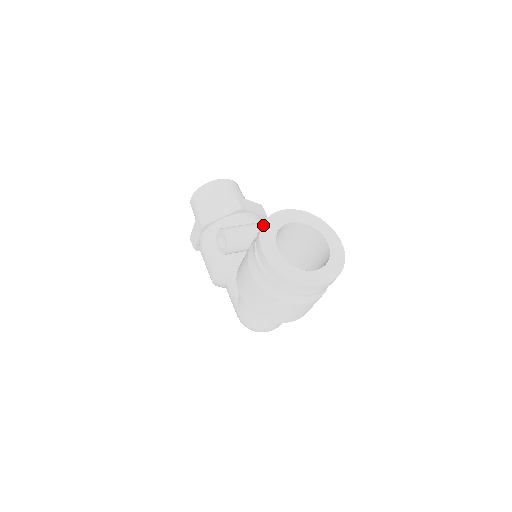
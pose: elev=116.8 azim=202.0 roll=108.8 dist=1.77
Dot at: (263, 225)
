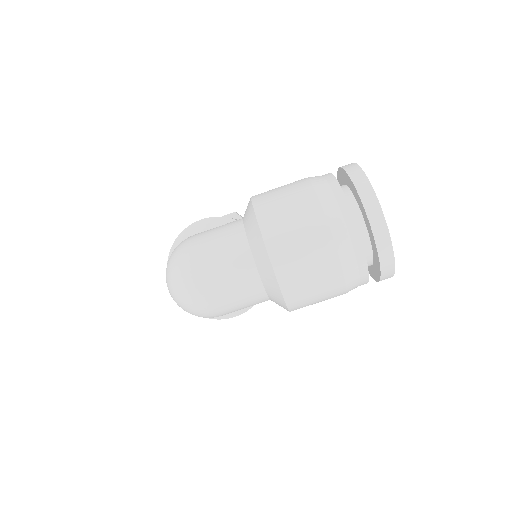
Dot at: occluded
